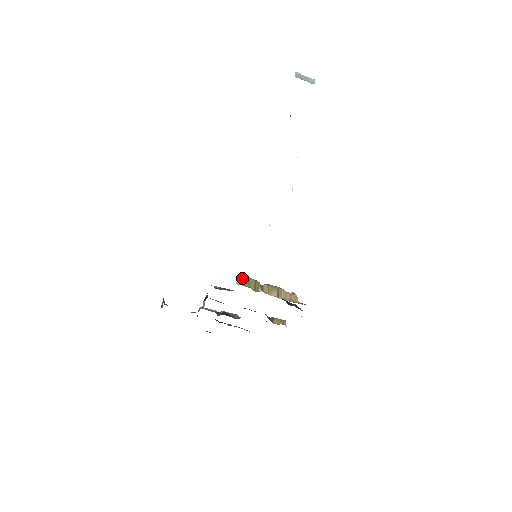
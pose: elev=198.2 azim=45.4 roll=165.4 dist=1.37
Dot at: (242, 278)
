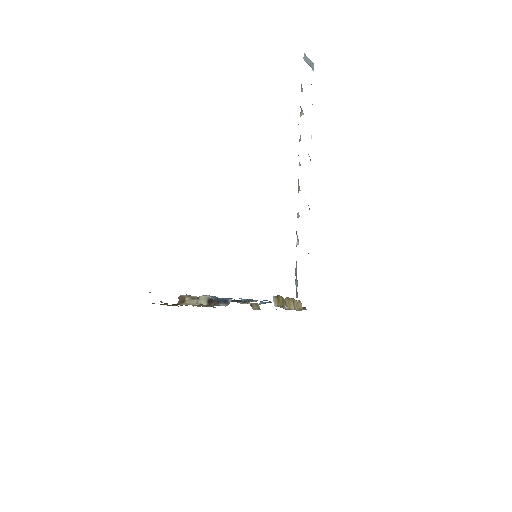
Dot at: (276, 298)
